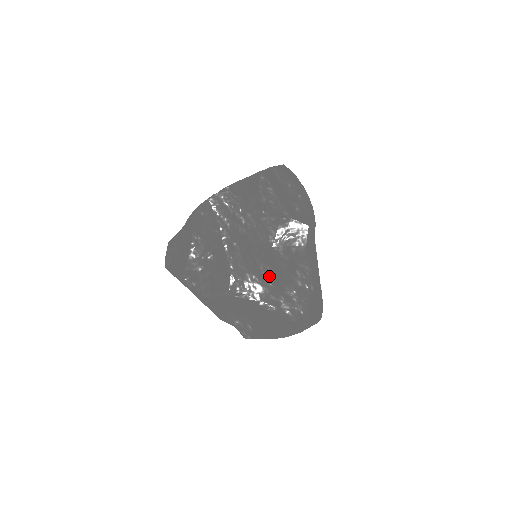
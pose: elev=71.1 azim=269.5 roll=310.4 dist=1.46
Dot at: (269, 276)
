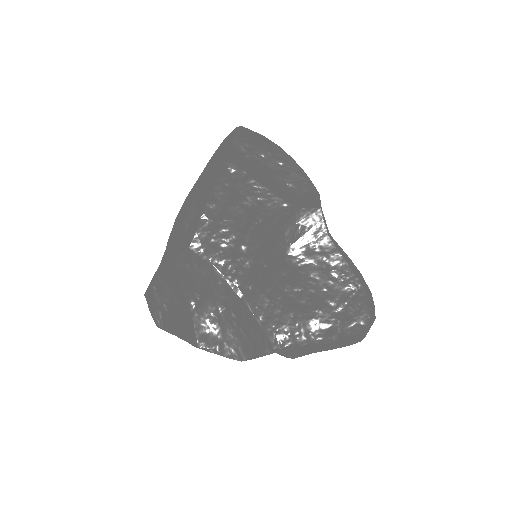
Dot at: (307, 301)
